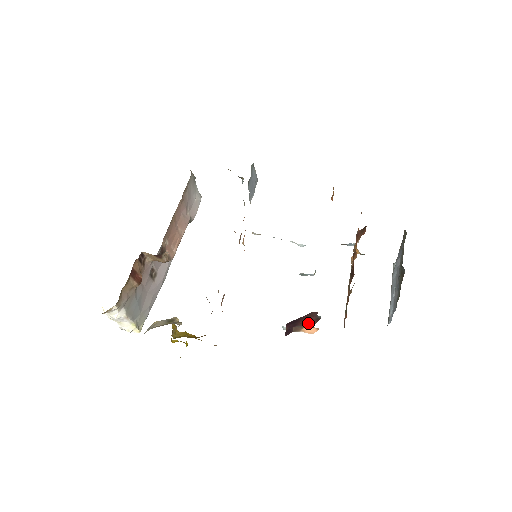
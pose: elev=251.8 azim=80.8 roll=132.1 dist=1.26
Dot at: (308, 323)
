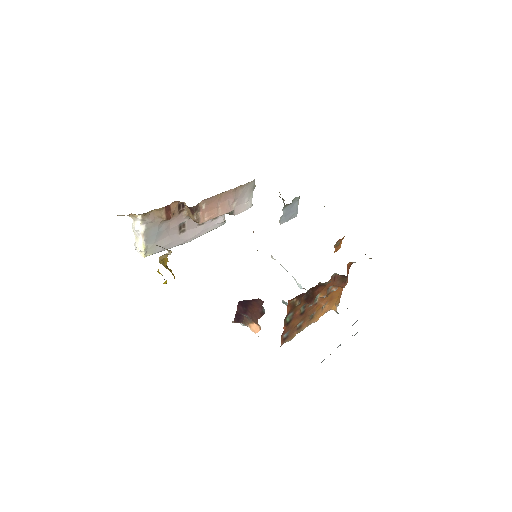
Dot at: (255, 315)
